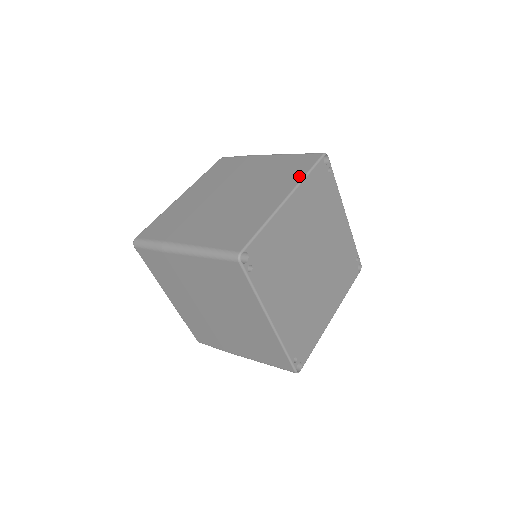
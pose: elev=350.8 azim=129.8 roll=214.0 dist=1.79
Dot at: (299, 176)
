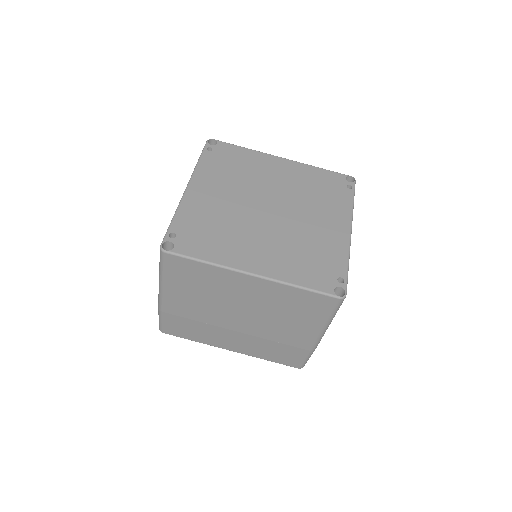
Dot at: occluded
